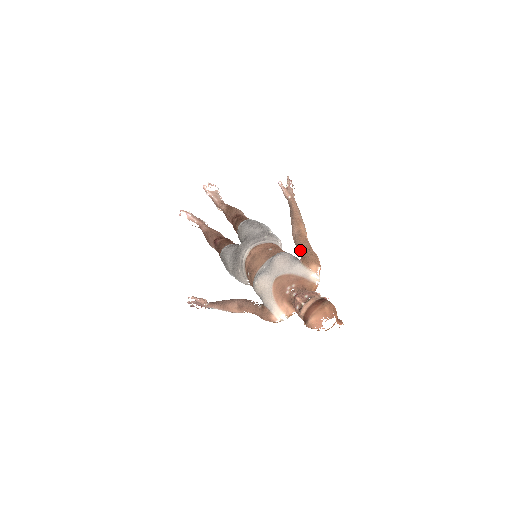
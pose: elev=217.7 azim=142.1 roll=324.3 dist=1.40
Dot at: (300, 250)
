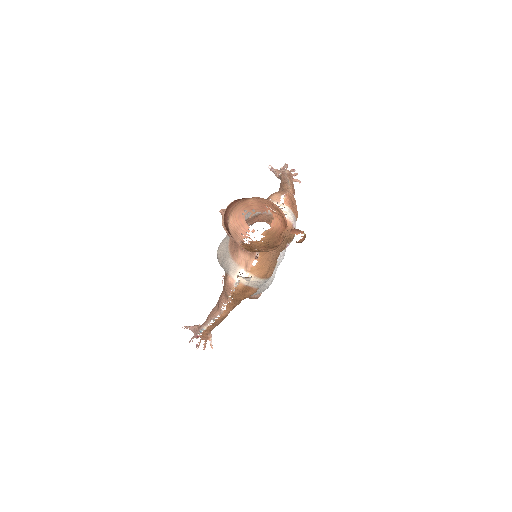
Dot at: occluded
